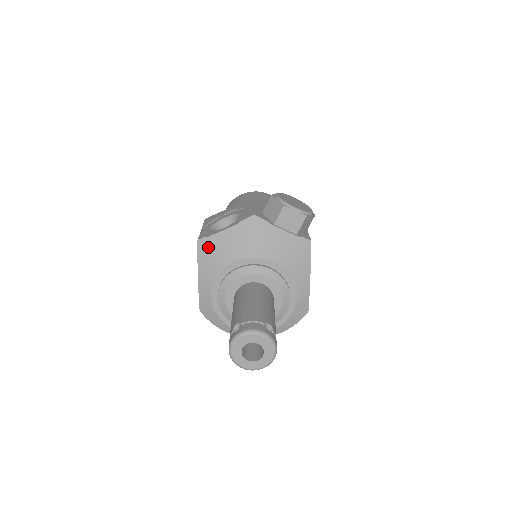
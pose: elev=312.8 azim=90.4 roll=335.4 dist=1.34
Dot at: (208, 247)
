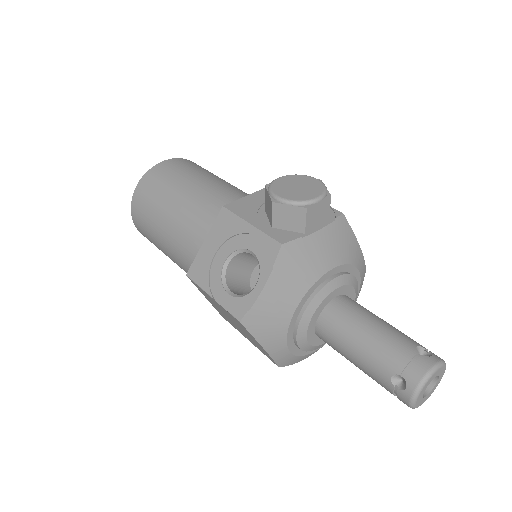
Dot at: (258, 318)
